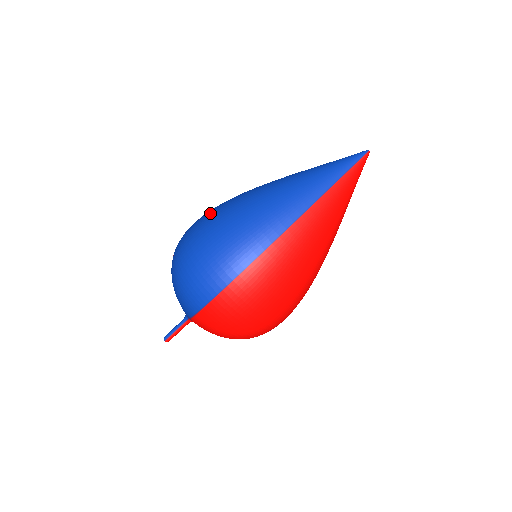
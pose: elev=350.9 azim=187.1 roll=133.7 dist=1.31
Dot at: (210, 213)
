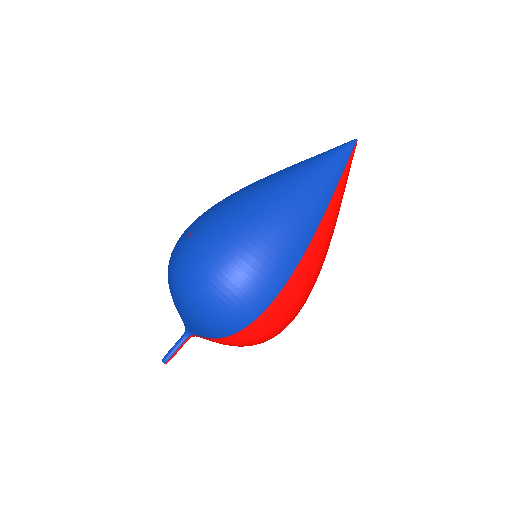
Dot at: (221, 225)
